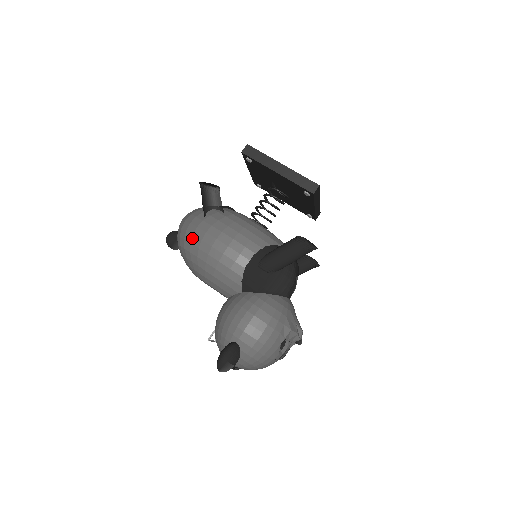
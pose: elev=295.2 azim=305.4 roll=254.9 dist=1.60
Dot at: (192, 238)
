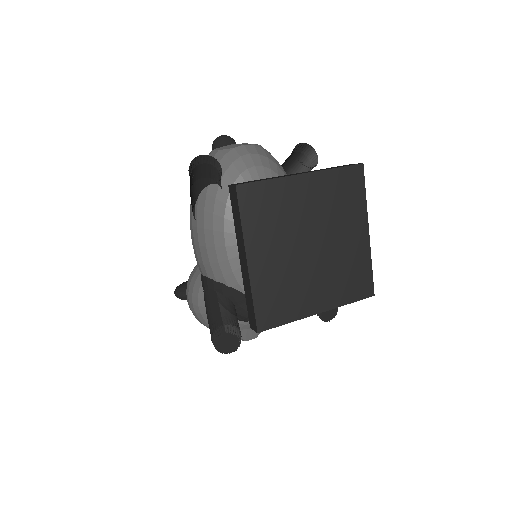
Dot at: occluded
